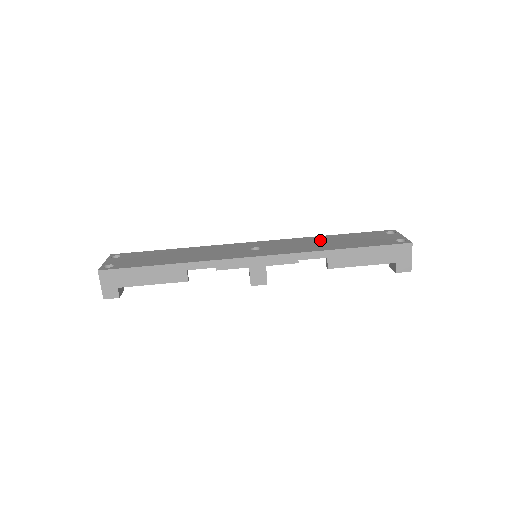
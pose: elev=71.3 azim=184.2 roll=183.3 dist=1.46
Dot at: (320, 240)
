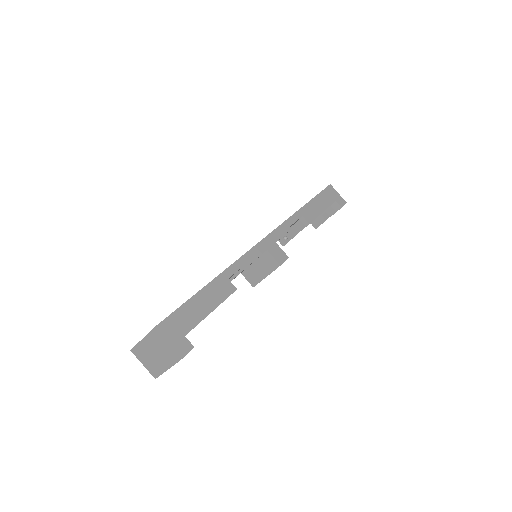
Dot at: occluded
